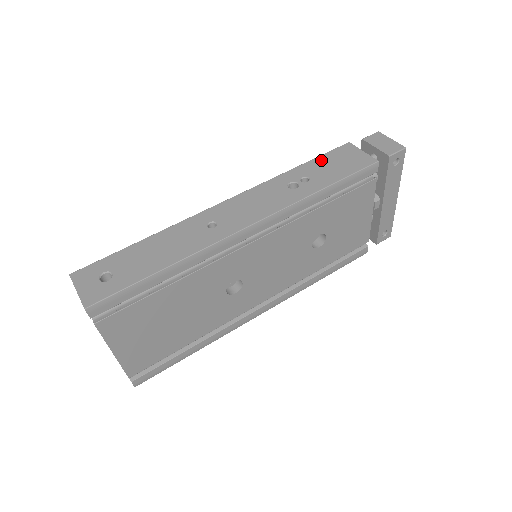
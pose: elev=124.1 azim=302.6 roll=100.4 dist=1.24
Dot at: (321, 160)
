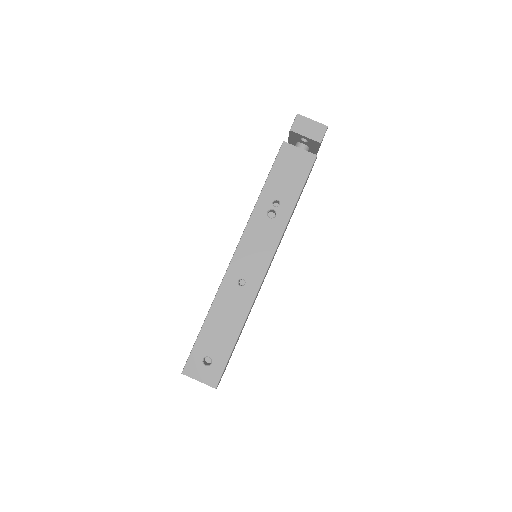
Dot at: (275, 175)
